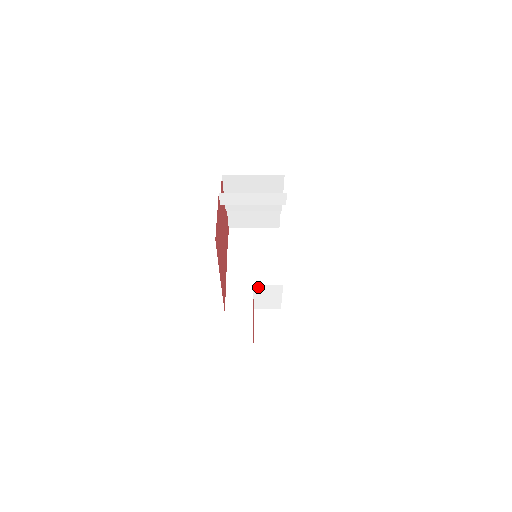
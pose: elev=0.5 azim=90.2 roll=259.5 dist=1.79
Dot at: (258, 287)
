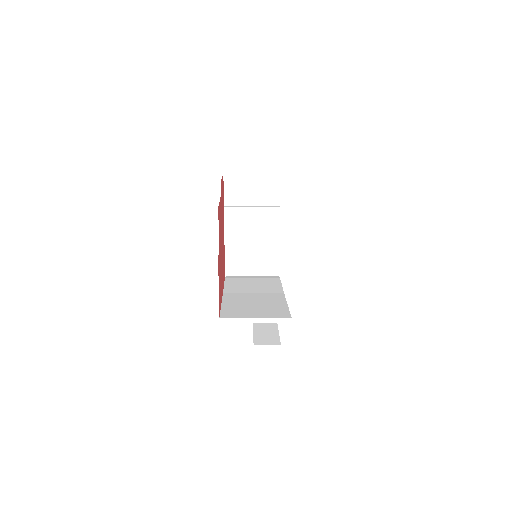
Dot at: (258, 291)
